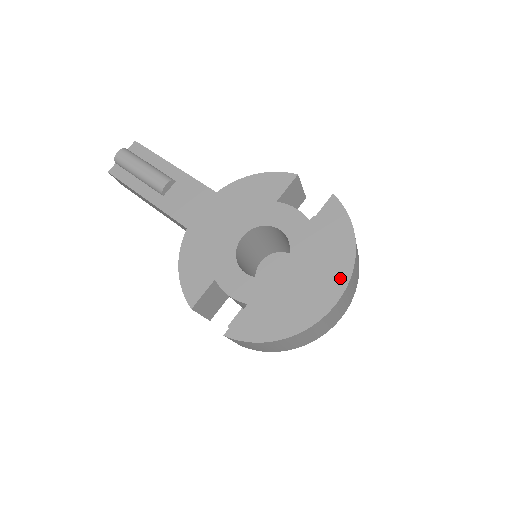
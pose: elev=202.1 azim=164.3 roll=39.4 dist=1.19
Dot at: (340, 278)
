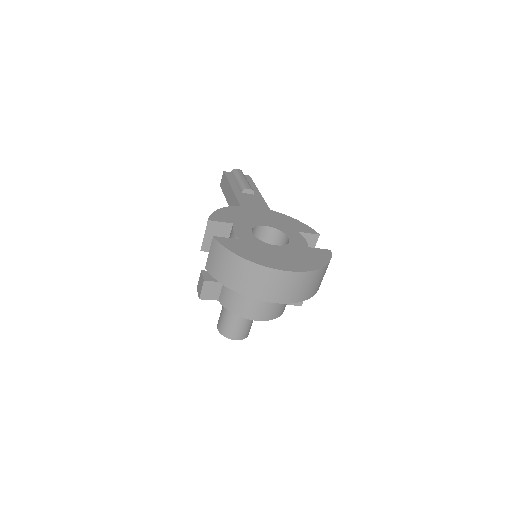
Dot at: (301, 267)
